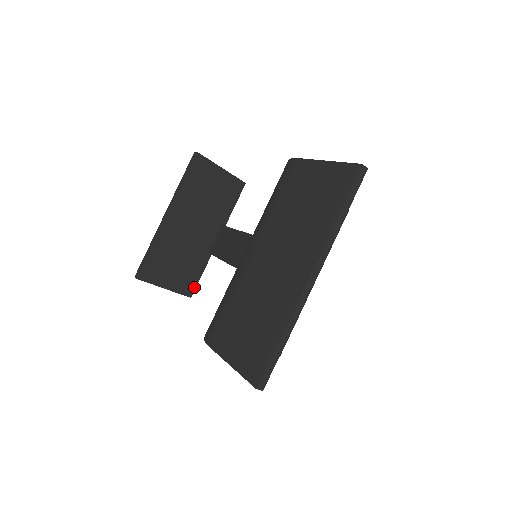
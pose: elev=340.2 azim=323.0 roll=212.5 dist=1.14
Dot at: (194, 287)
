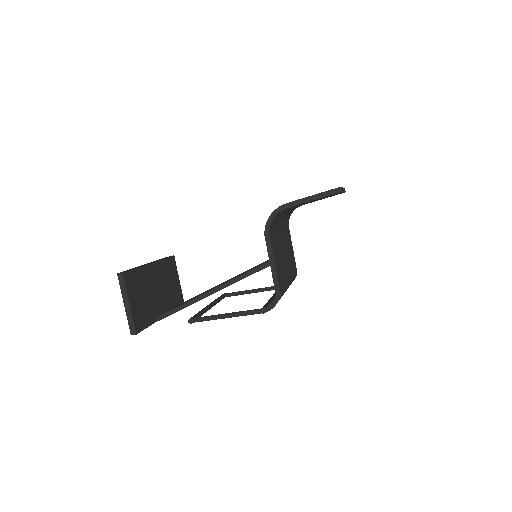
Dot at: (141, 329)
